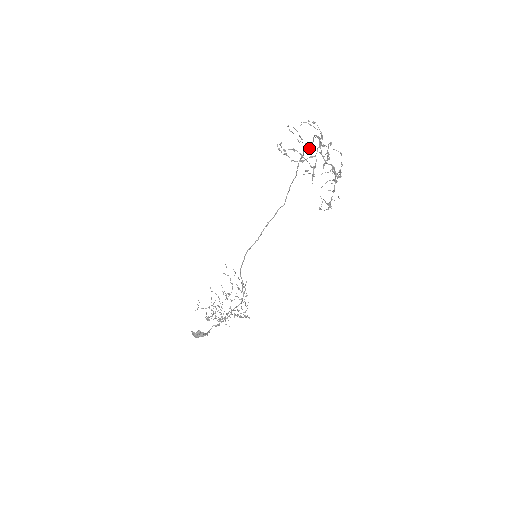
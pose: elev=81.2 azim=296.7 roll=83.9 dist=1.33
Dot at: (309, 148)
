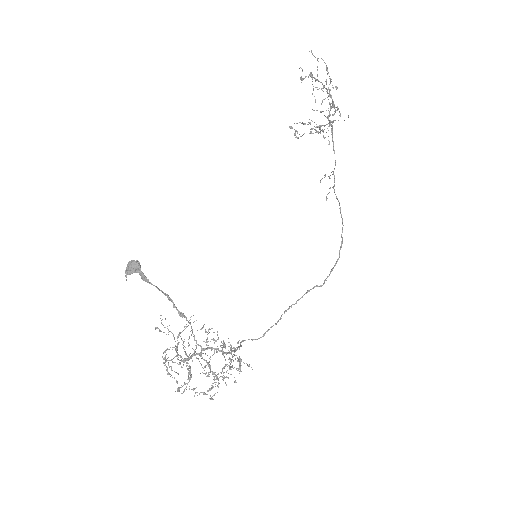
Dot at: (323, 137)
